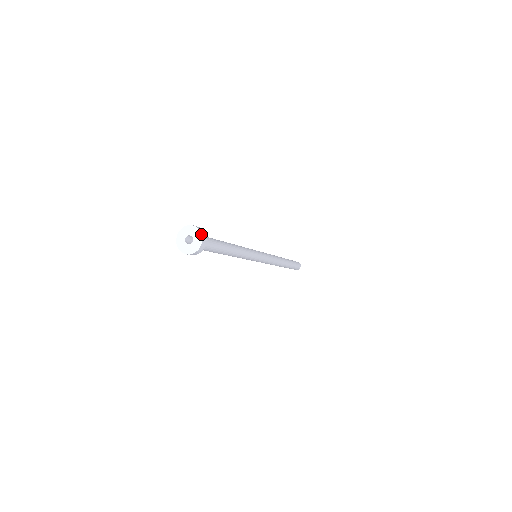
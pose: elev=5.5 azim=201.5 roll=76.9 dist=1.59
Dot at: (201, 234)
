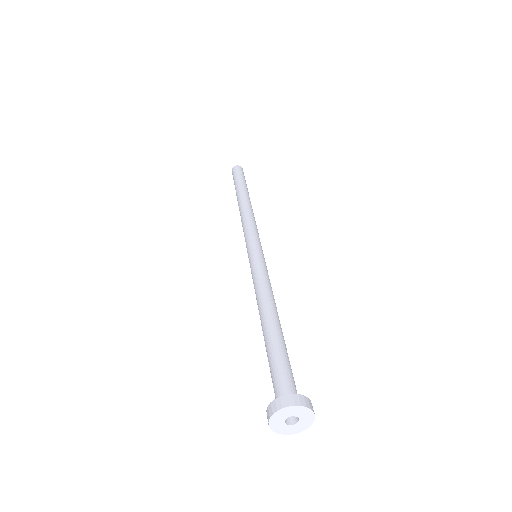
Dot at: occluded
